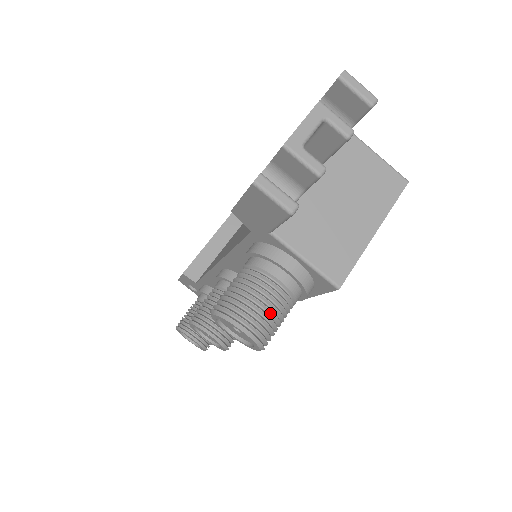
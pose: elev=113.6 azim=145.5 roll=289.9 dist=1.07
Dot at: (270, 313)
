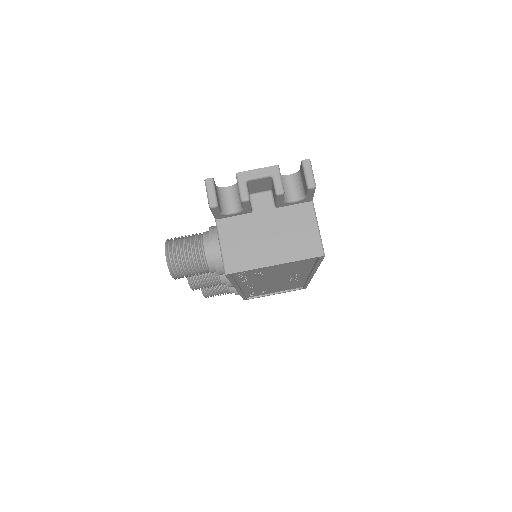
Dot at: (186, 260)
